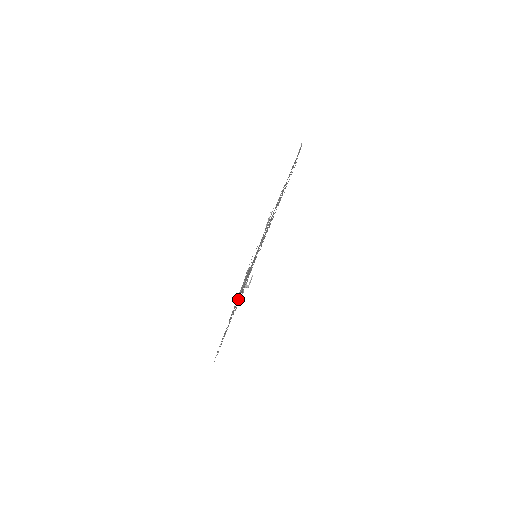
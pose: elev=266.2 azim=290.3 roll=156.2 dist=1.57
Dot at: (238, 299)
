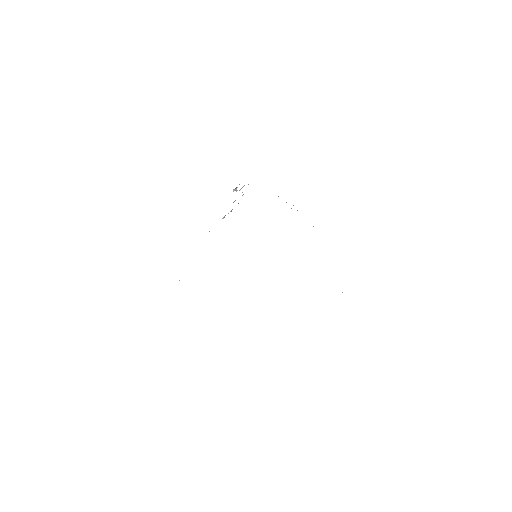
Dot at: occluded
